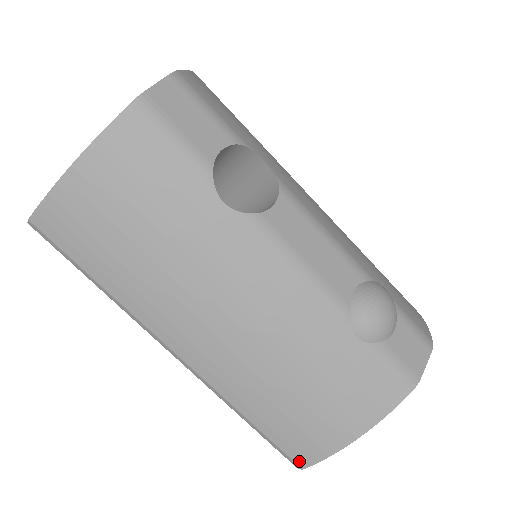
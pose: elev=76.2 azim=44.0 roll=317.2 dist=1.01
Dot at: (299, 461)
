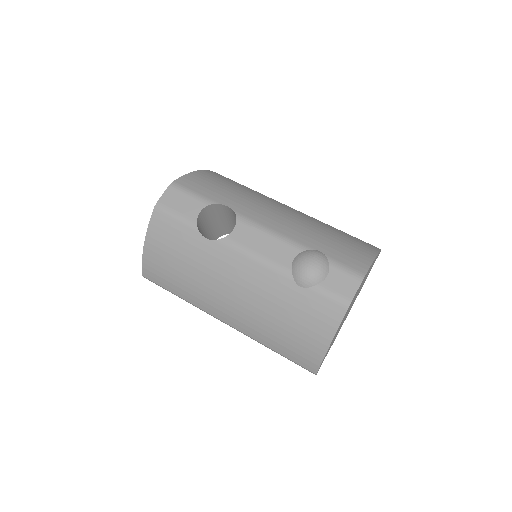
Dot at: (311, 369)
